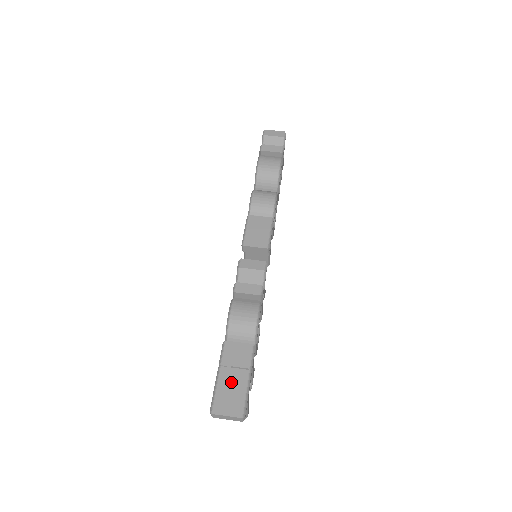
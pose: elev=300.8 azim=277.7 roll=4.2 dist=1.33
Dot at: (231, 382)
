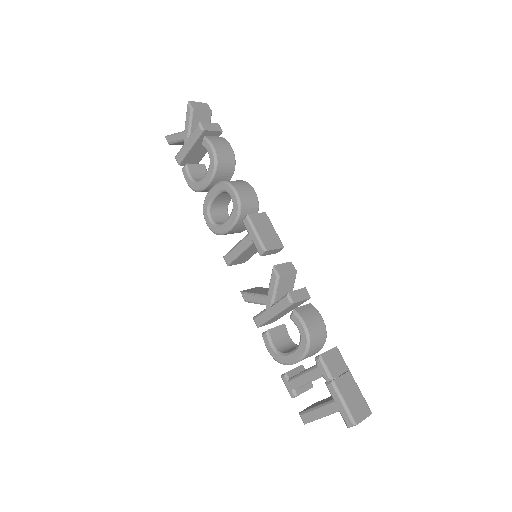
Dot at: (348, 389)
